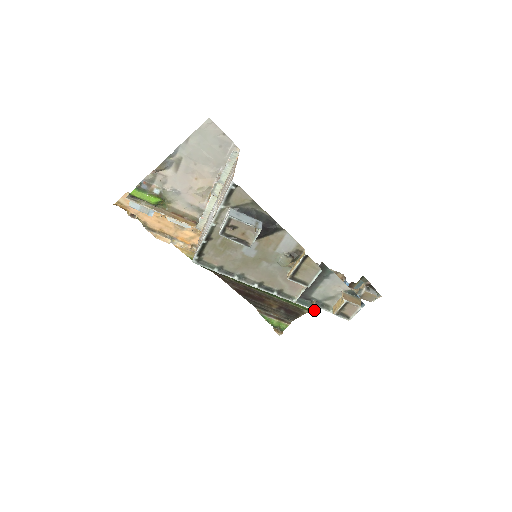
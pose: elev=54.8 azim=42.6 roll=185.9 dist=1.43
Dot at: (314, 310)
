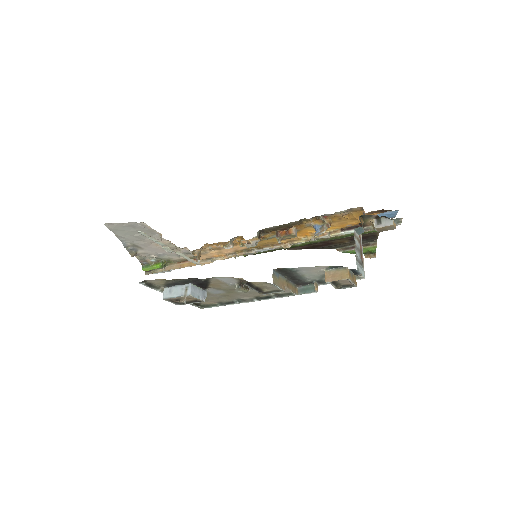
Dot at: occluded
